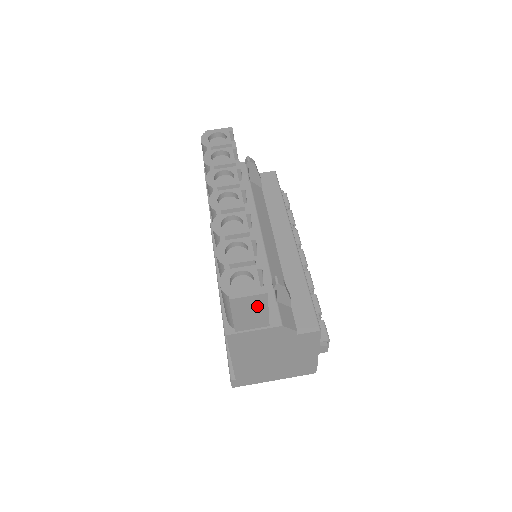
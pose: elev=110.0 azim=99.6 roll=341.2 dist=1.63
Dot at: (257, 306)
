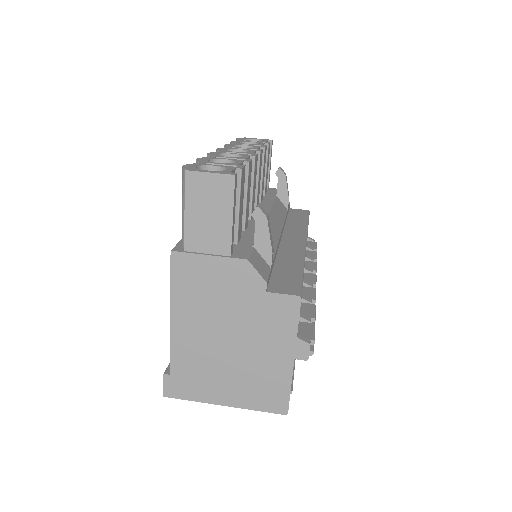
Dot at: (219, 201)
